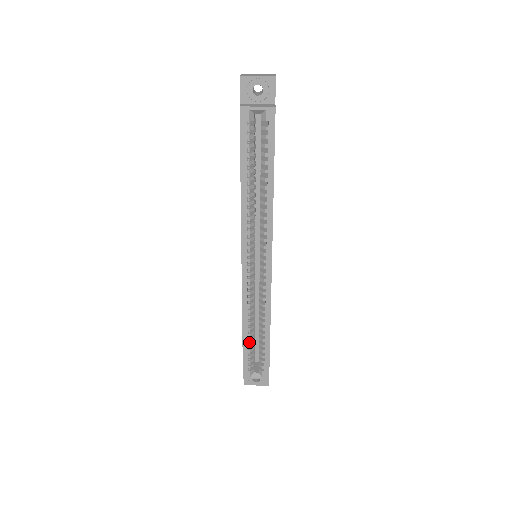
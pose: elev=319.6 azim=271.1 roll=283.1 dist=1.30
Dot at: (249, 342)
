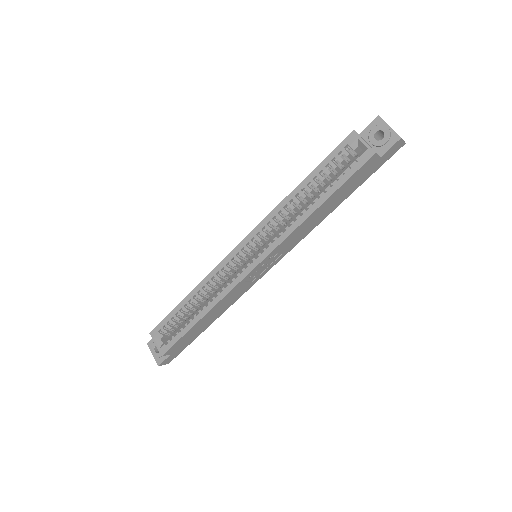
Dot at: (182, 310)
